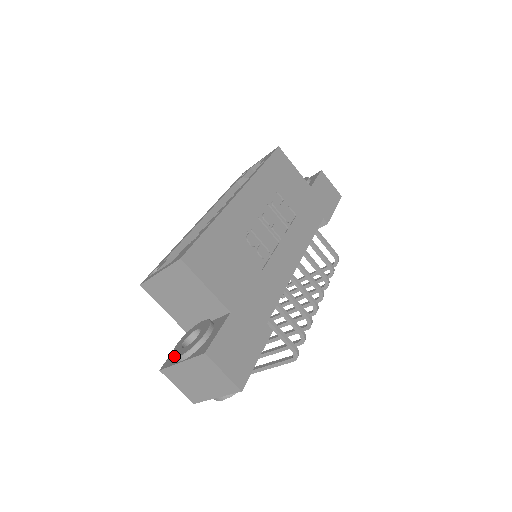
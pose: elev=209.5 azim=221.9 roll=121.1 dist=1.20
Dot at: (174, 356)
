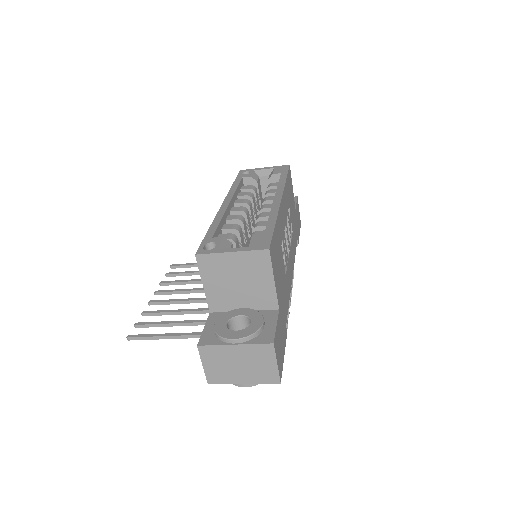
Dot at: (225, 336)
